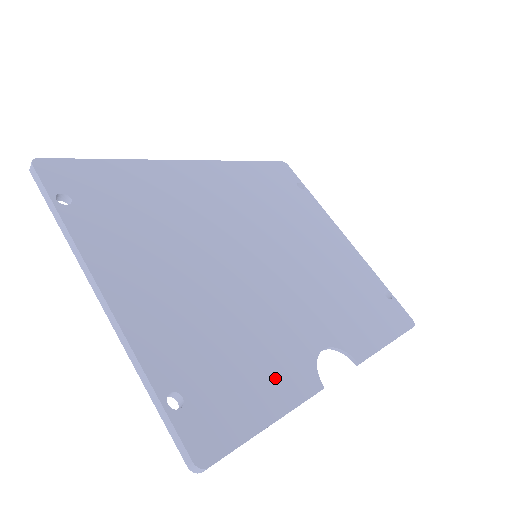
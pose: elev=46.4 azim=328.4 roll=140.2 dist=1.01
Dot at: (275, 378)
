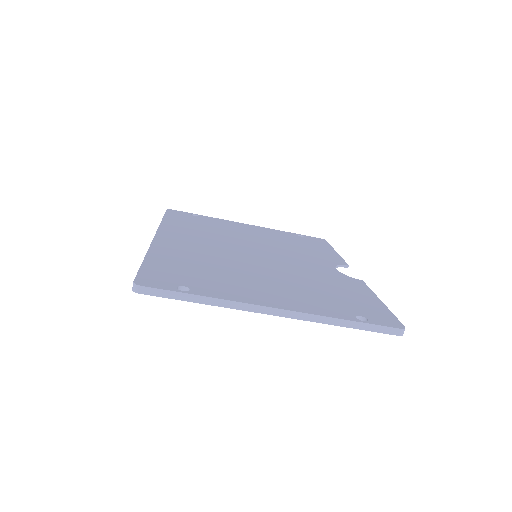
Dot at: (353, 289)
